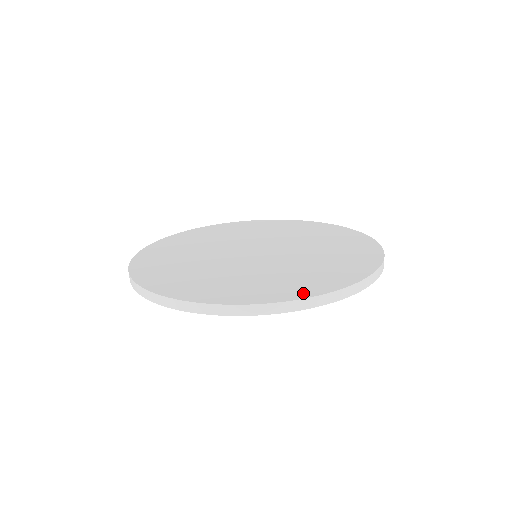
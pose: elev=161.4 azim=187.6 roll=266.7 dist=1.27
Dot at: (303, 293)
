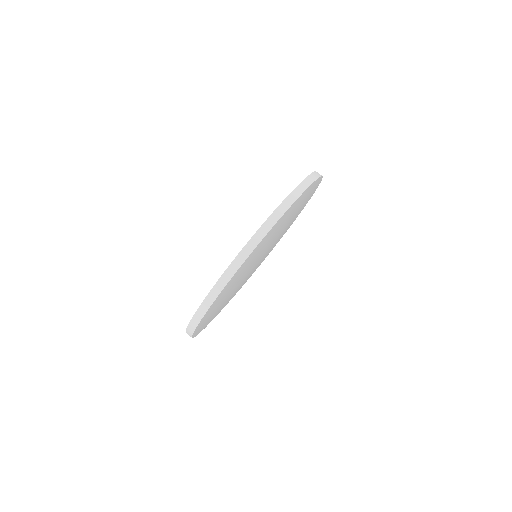
Dot at: occluded
